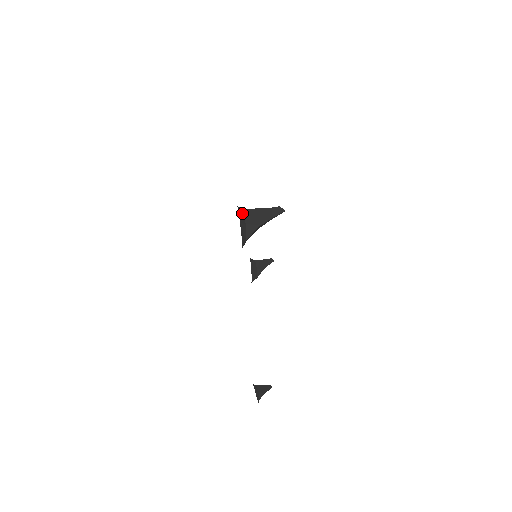
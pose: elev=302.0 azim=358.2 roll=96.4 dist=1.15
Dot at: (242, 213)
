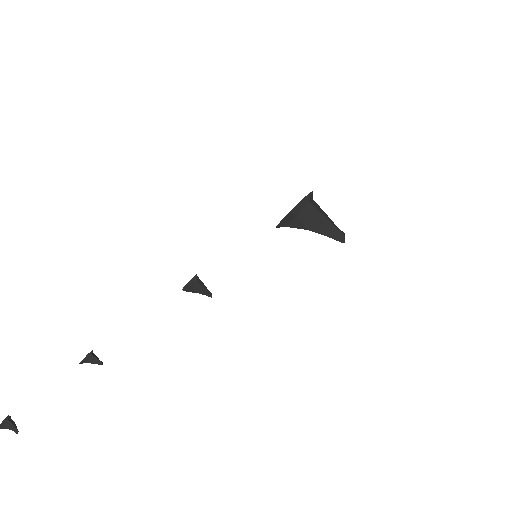
Dot at: (304, 204)
